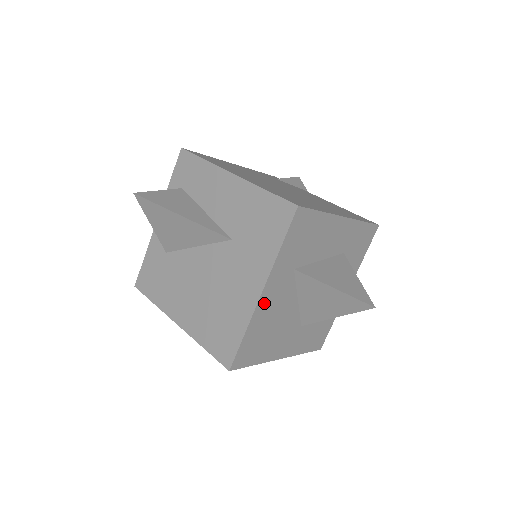
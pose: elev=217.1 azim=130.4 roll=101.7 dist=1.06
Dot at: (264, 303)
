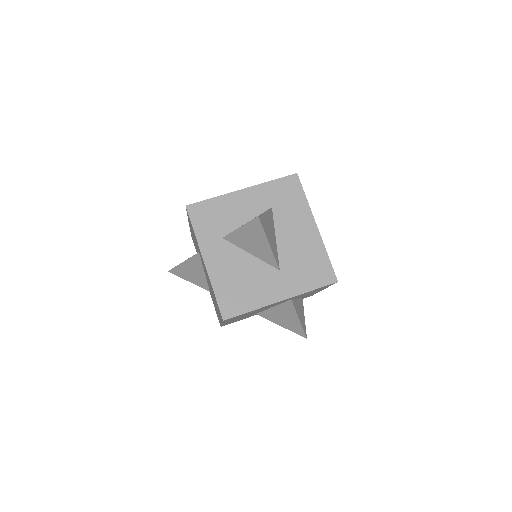
Dot at: (214, 267)
